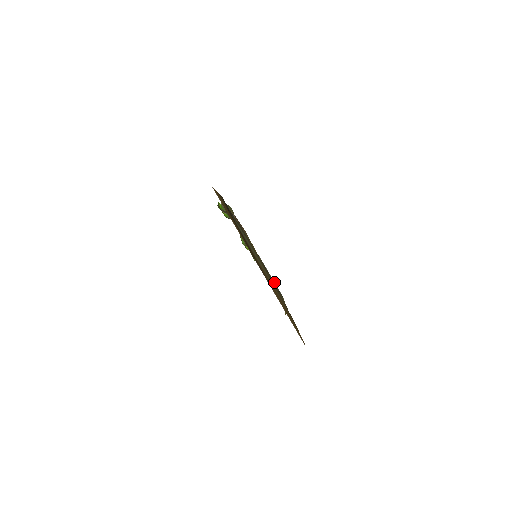
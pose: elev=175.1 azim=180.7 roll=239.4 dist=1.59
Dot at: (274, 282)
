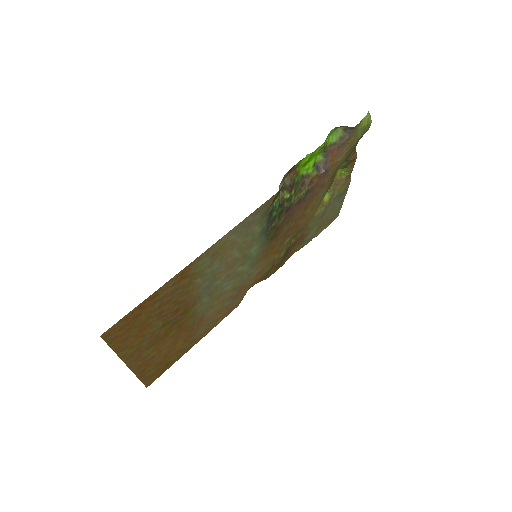
Dot at: (335, 211)
